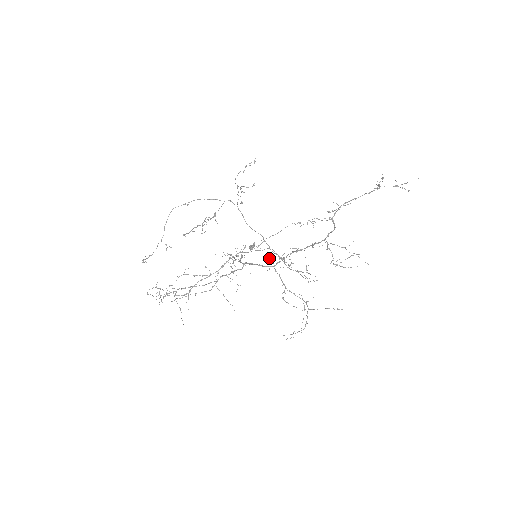
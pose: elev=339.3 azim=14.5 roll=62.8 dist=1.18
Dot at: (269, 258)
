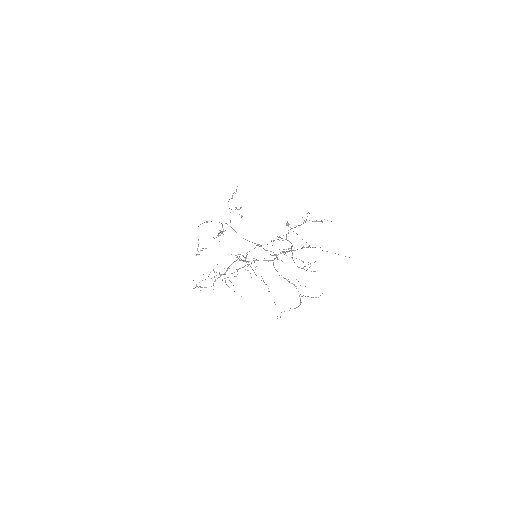
Dot at: occluded
